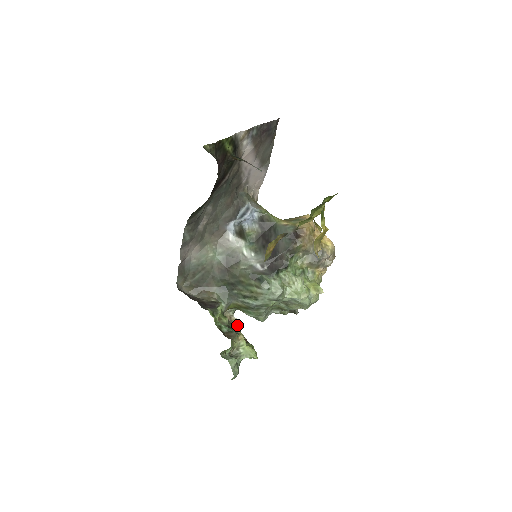
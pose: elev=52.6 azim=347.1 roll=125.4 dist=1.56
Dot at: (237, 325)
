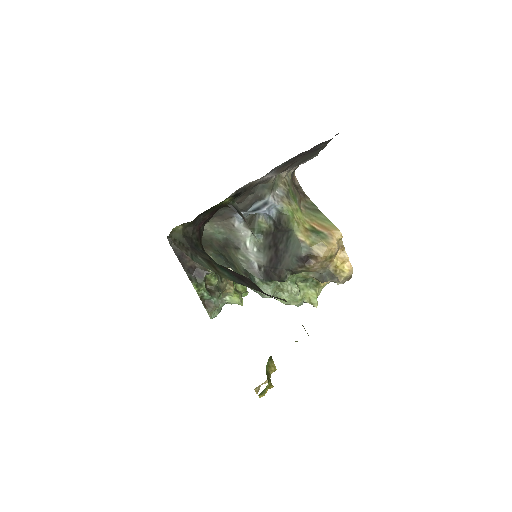
Dot at: occluded
